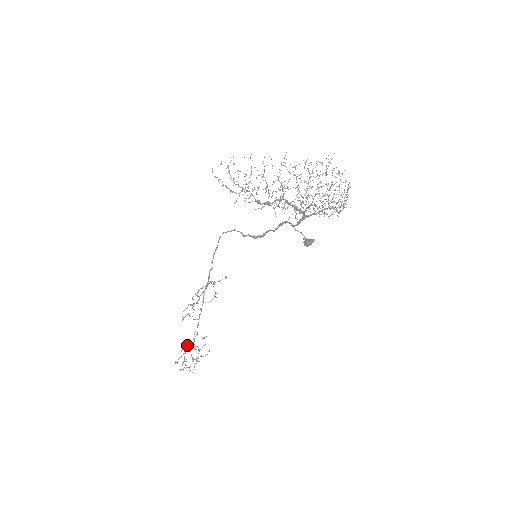
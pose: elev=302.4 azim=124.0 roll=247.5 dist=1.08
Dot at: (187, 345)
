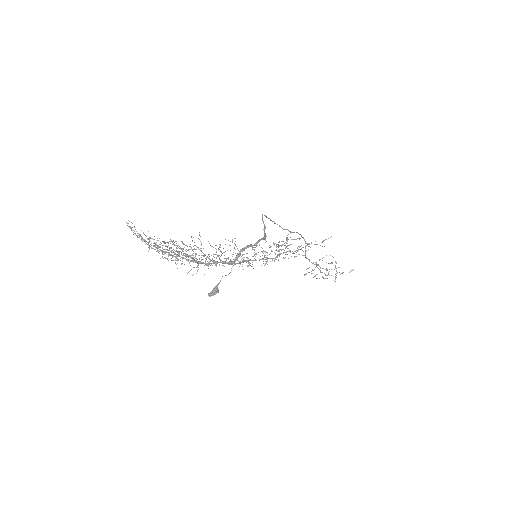
Dot at: occluded
